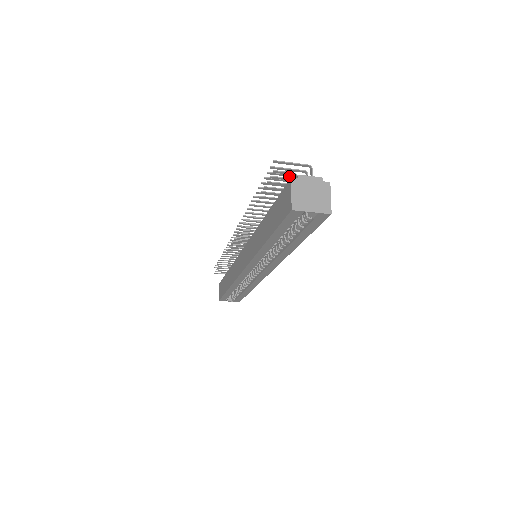
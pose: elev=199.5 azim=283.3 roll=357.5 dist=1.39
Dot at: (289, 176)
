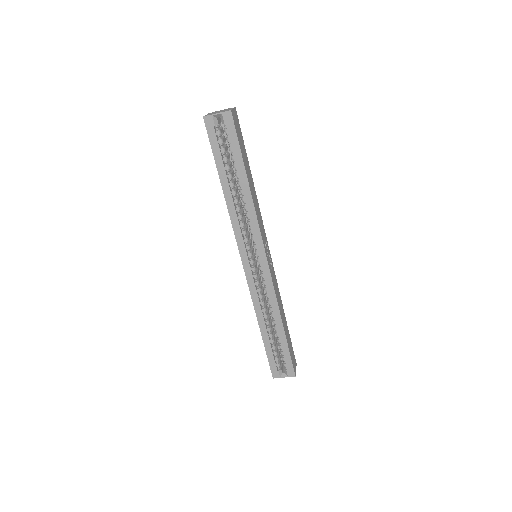
Dot at: occluded
